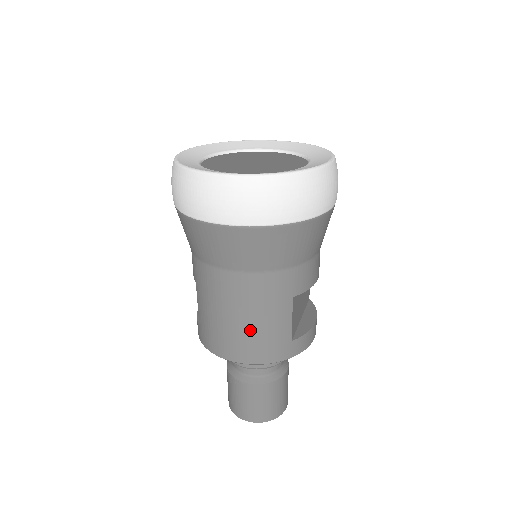
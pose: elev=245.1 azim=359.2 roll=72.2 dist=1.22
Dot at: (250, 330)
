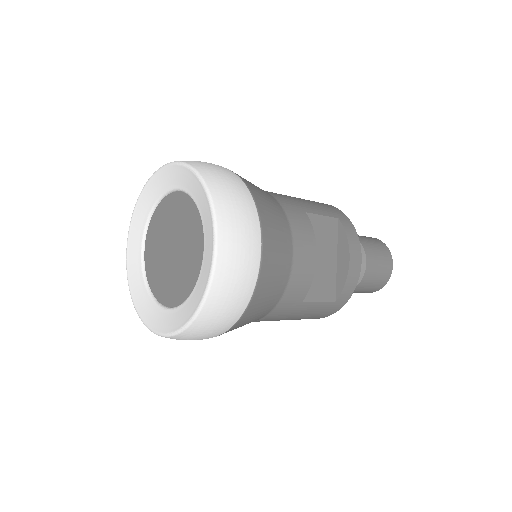
Dot at: (296, 319)
